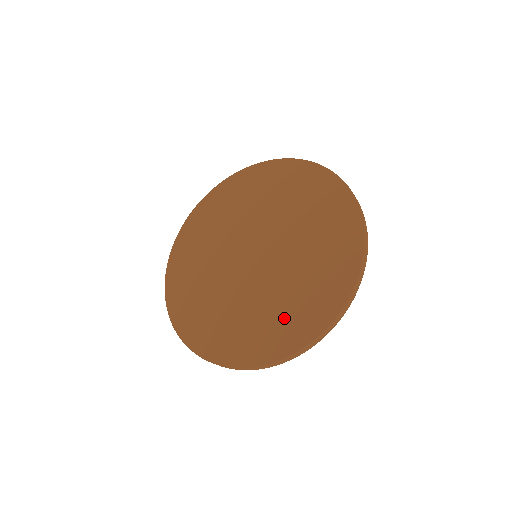
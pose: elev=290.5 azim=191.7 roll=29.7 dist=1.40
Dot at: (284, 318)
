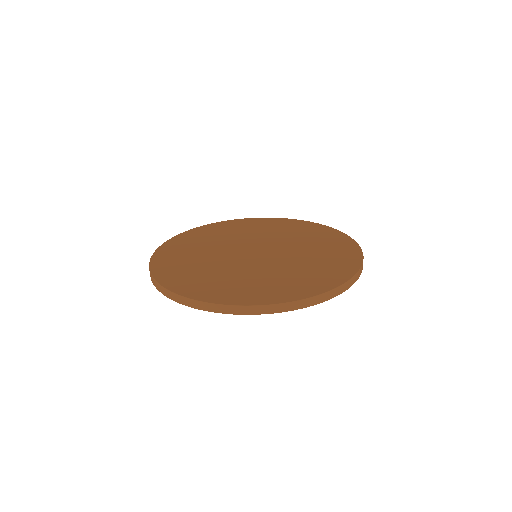
Dot at: (233, 286)
